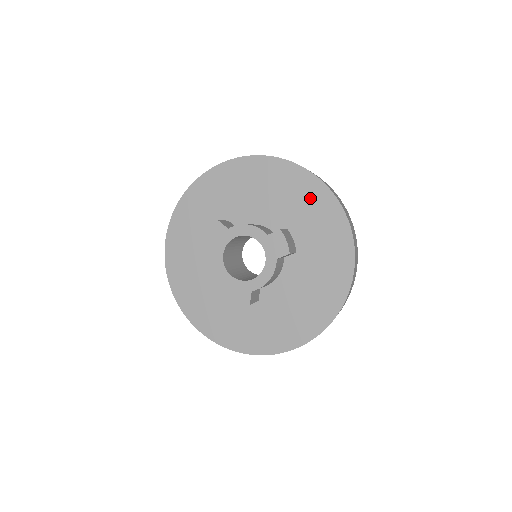
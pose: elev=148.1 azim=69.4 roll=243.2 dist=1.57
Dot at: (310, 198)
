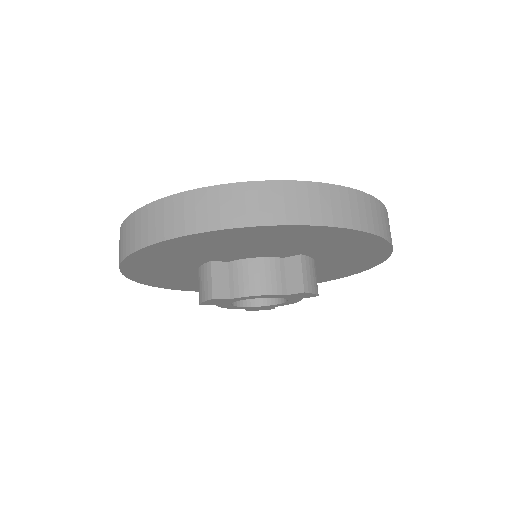
Dot at: (332, 239)
